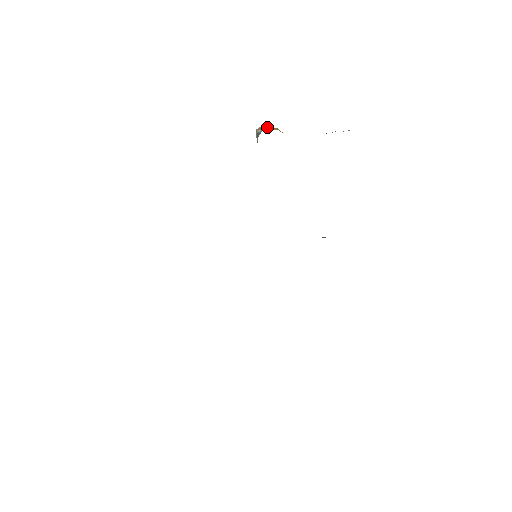
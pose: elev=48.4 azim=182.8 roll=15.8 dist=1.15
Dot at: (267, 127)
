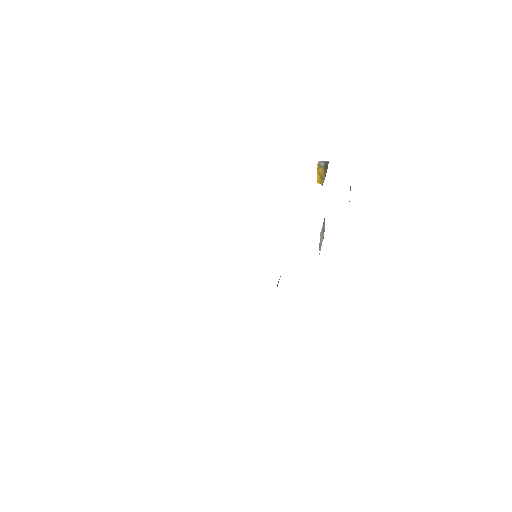
Dot at: occluded
